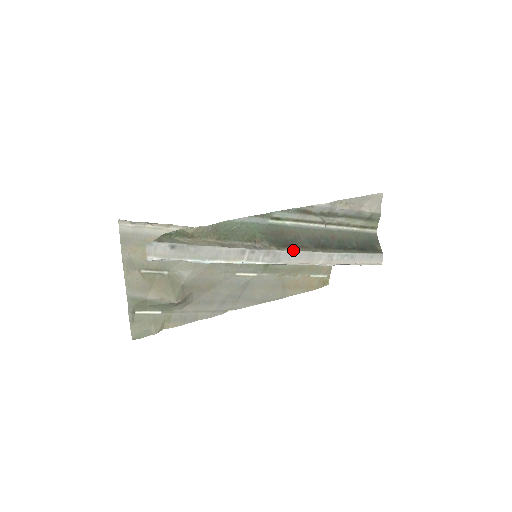
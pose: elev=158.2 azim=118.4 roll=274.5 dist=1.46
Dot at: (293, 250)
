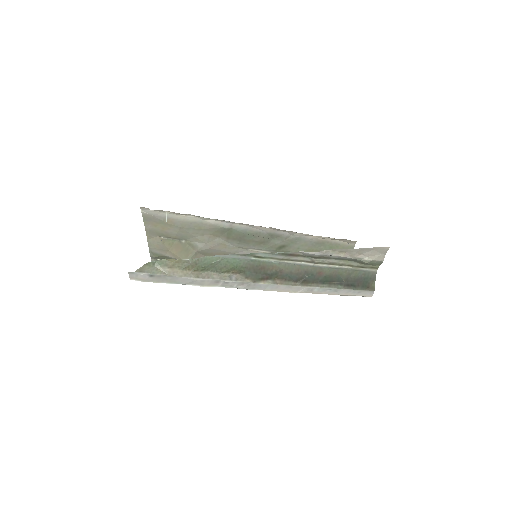
Dot at: (269, 283)
